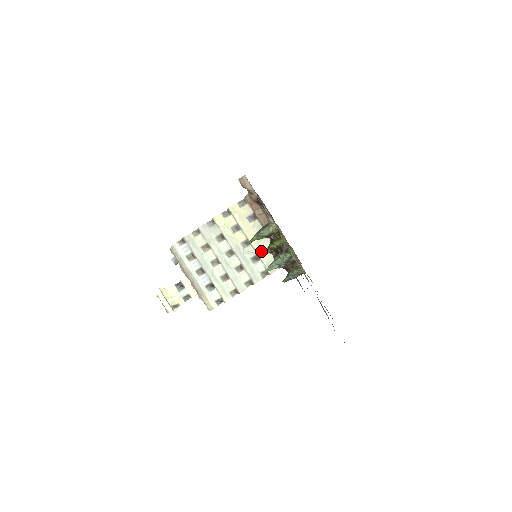
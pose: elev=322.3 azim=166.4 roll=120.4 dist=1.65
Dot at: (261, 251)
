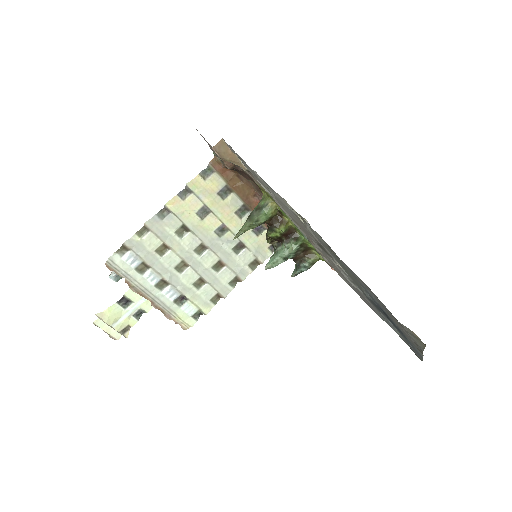
Dot at: (245, 236)
